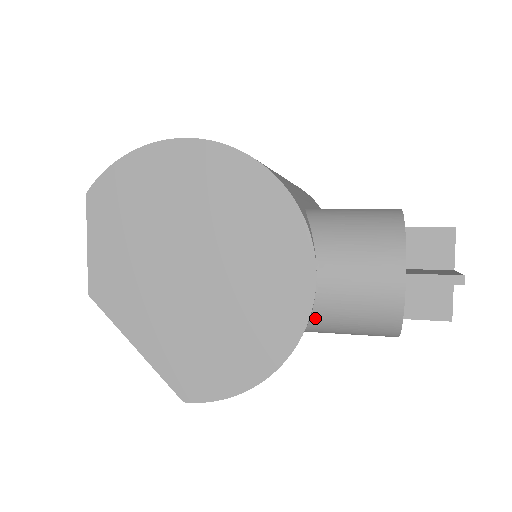
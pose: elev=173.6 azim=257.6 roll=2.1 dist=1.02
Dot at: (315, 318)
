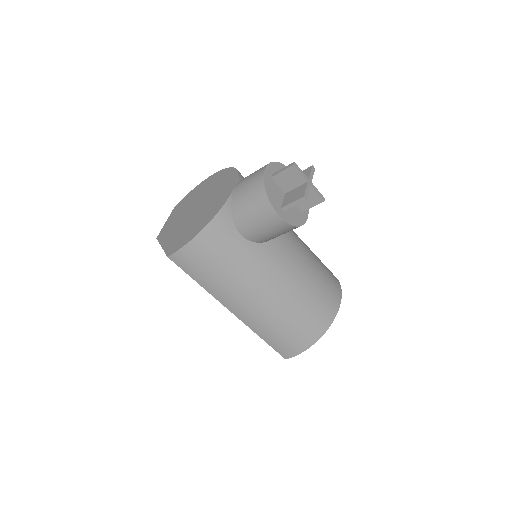
Dot at: (233, 206)
